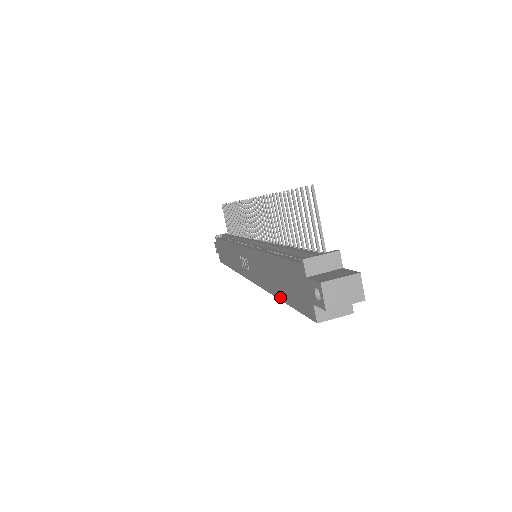
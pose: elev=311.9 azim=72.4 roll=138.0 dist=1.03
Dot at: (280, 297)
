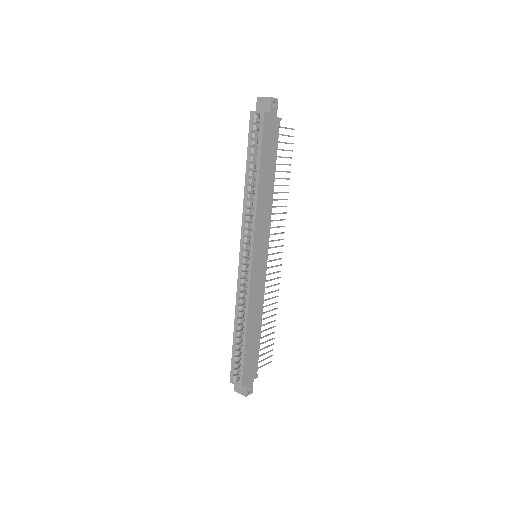
Dot at: (247, 170)
